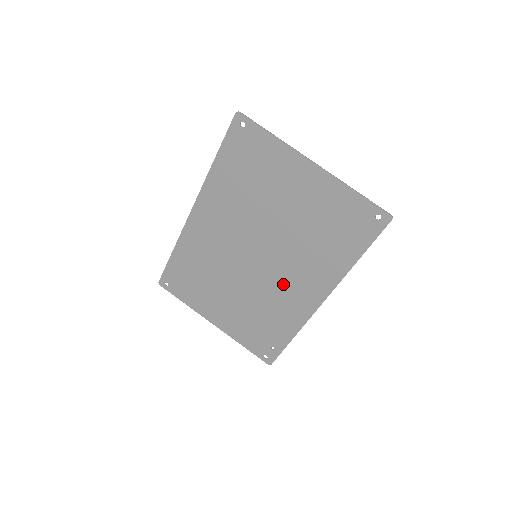
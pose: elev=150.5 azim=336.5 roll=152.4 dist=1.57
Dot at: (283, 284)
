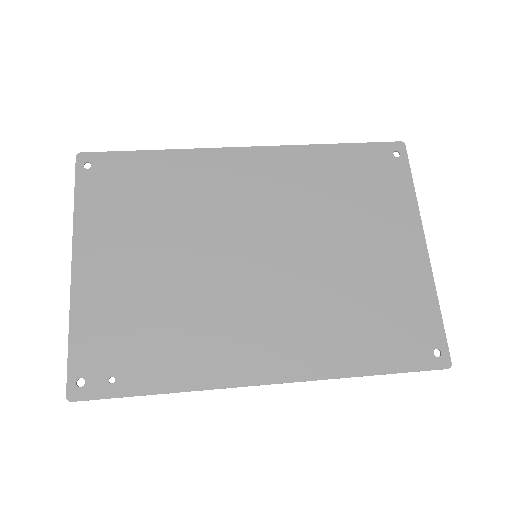
Dot at: (247, 315)
